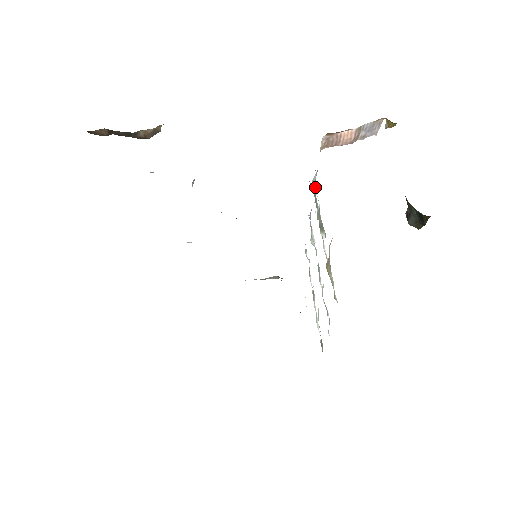
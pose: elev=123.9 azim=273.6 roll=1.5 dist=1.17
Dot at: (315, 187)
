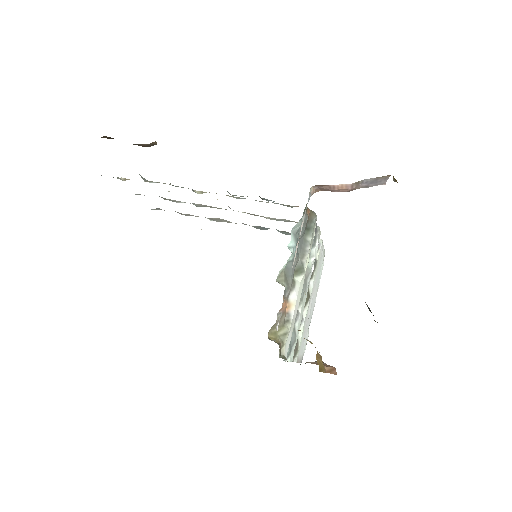
Dot at: (302, 228)
